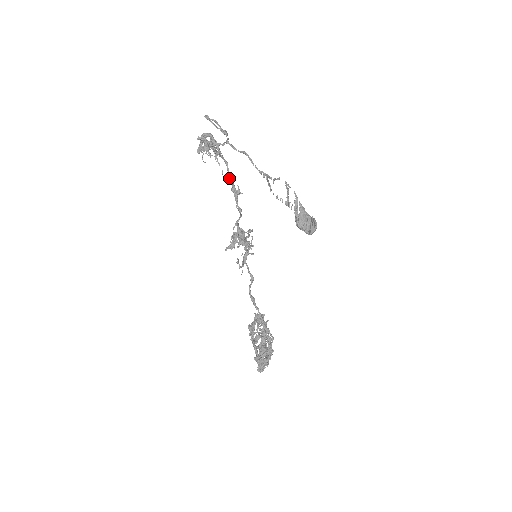
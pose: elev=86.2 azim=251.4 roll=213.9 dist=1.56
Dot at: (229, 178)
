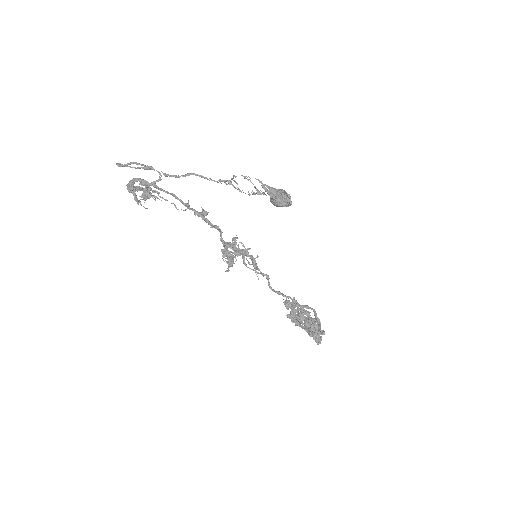
Dot at: (187, 207)
